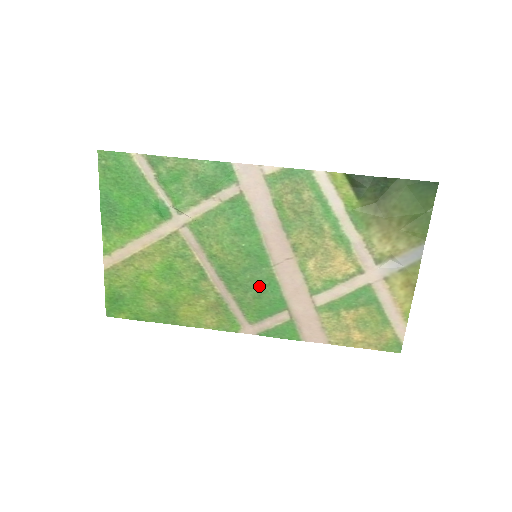
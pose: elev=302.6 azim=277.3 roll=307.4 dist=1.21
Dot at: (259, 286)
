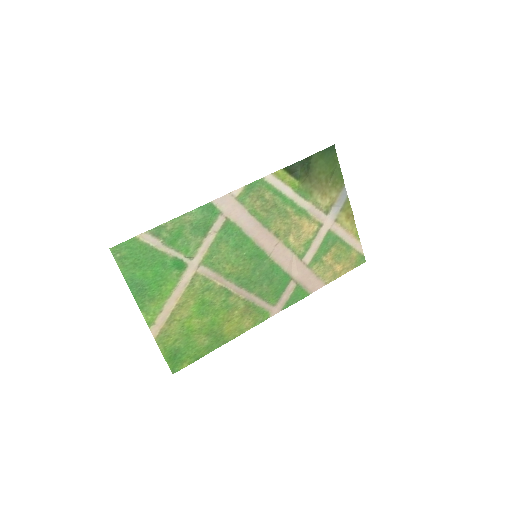
Dot at: (268, 275)
